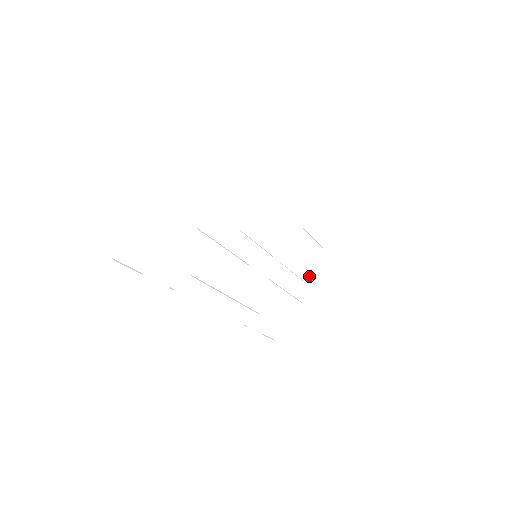
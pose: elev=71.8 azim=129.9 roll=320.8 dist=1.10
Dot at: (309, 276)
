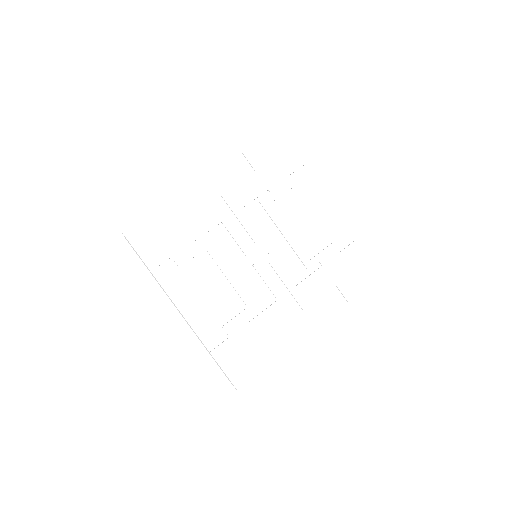
Dot at: (298, 282)
